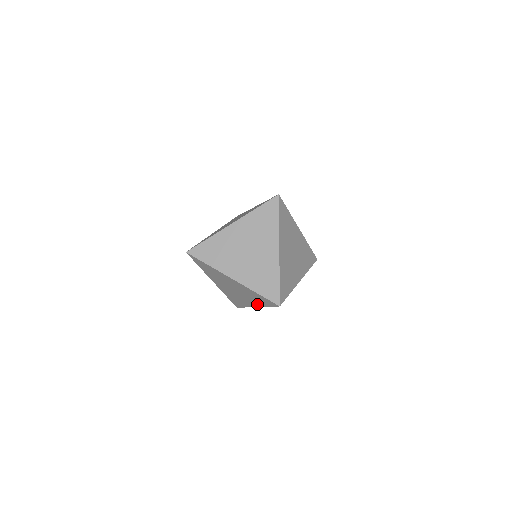
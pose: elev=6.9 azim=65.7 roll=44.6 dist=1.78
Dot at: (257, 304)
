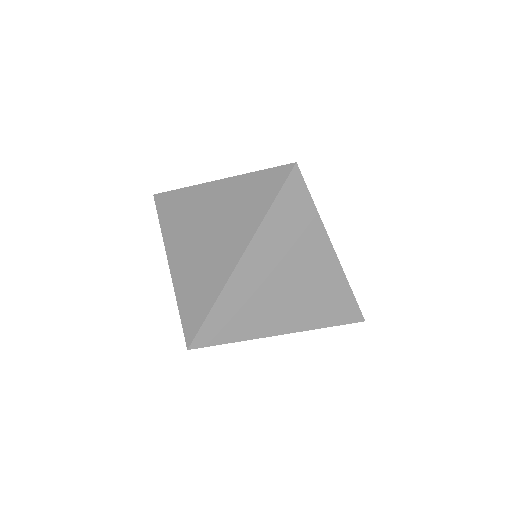
Dot at: occluded
